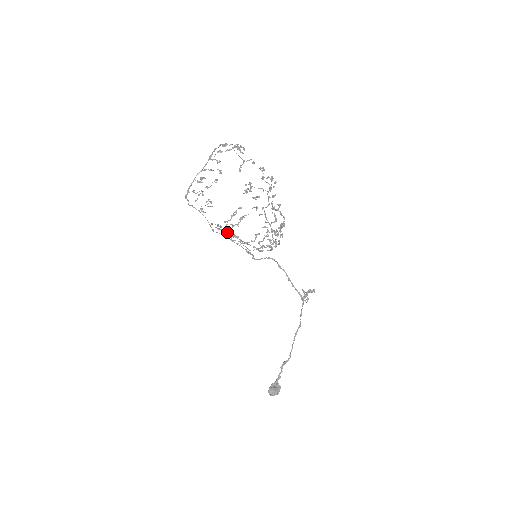
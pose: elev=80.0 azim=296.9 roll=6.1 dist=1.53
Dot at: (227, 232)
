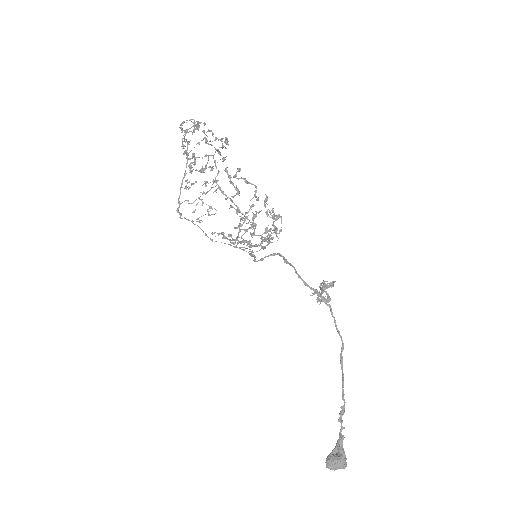
Dot at: (235, 239)
